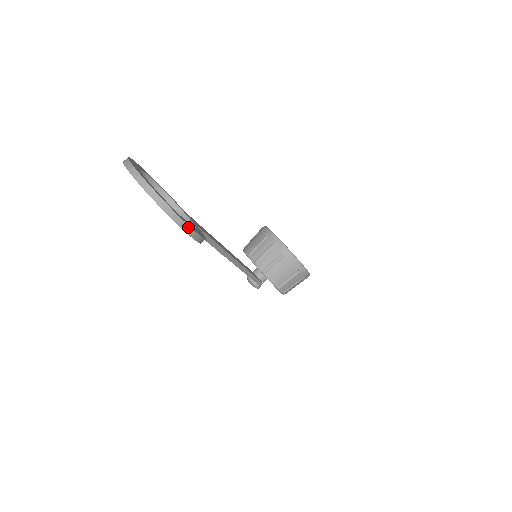
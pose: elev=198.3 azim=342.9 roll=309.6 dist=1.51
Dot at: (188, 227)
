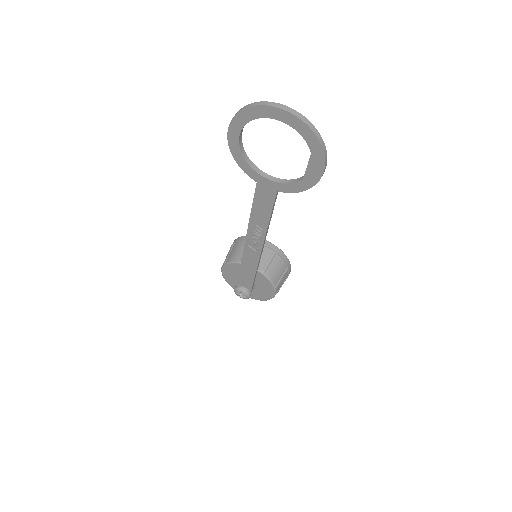
Dot at: (326, 157)
